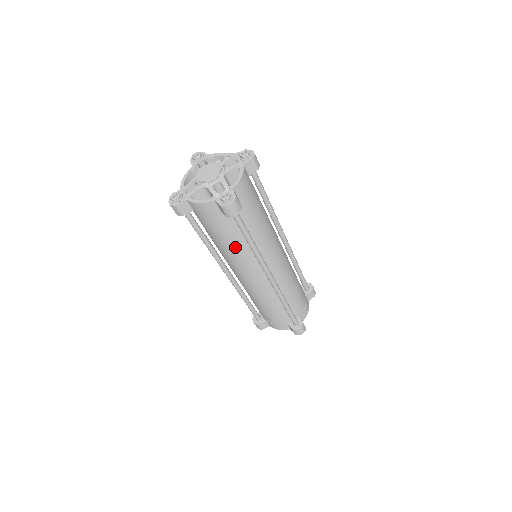
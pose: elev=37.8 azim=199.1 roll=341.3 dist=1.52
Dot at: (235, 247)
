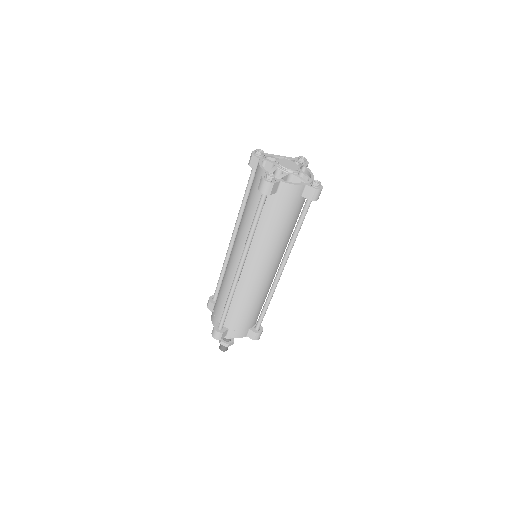
Dot at: (282, 235)
